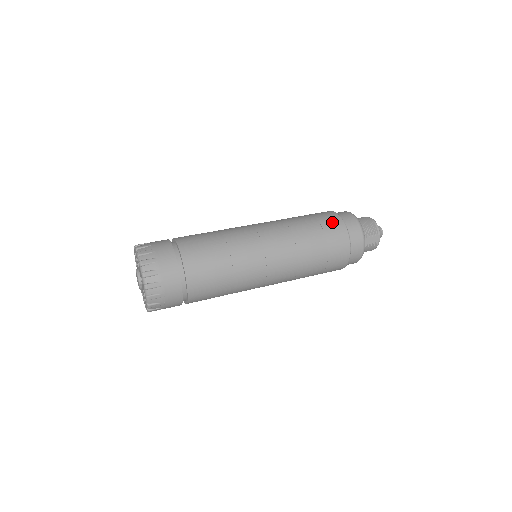
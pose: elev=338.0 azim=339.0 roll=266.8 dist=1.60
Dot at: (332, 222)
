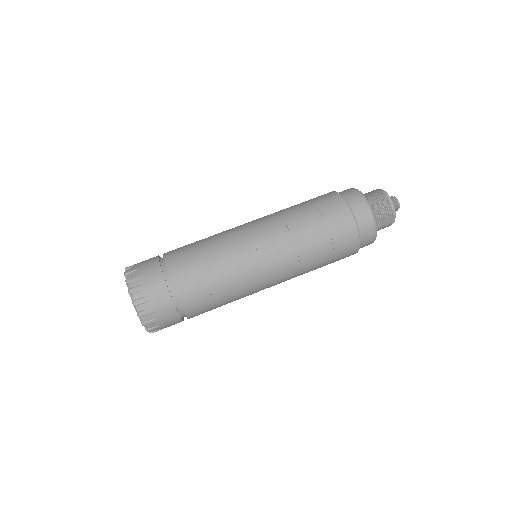
Dot at: (340, 219)
